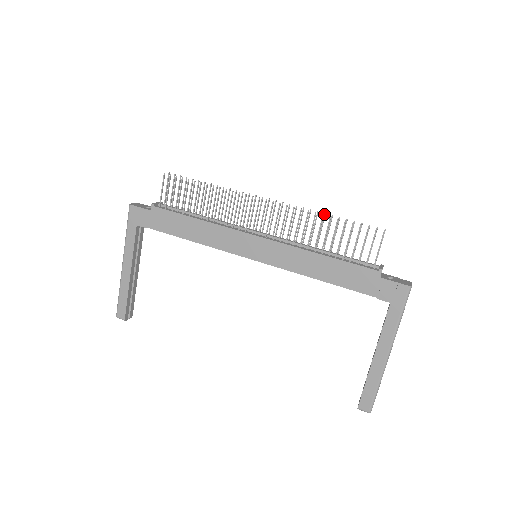
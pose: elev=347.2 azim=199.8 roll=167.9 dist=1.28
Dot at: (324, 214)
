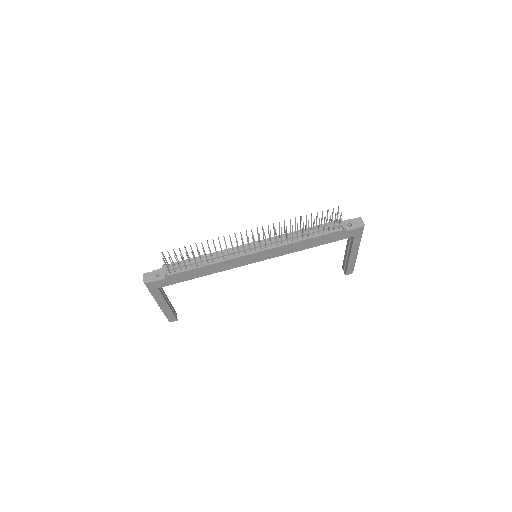
Dot at: (295, 219)
